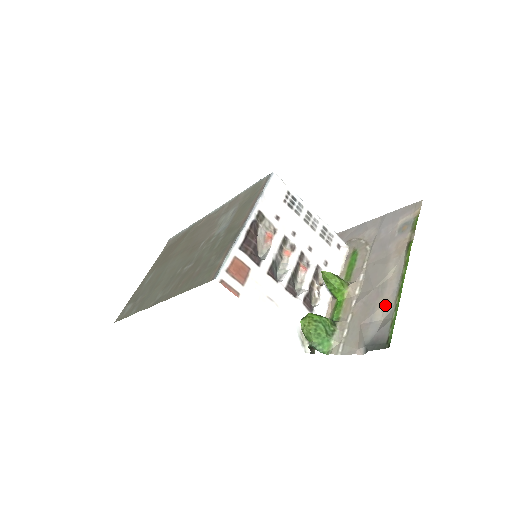
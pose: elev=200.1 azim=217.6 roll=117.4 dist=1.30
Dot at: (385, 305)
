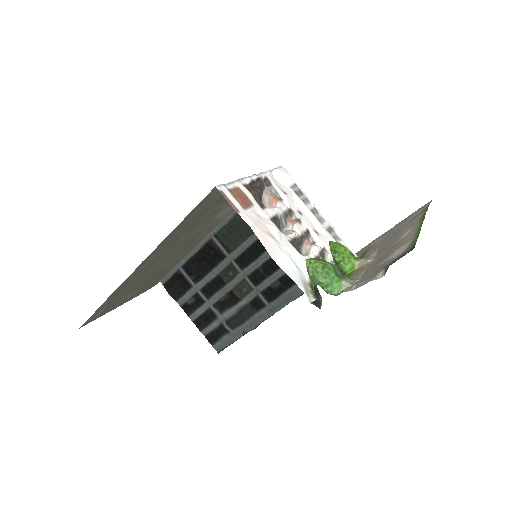
Dot at: (404, 244)
